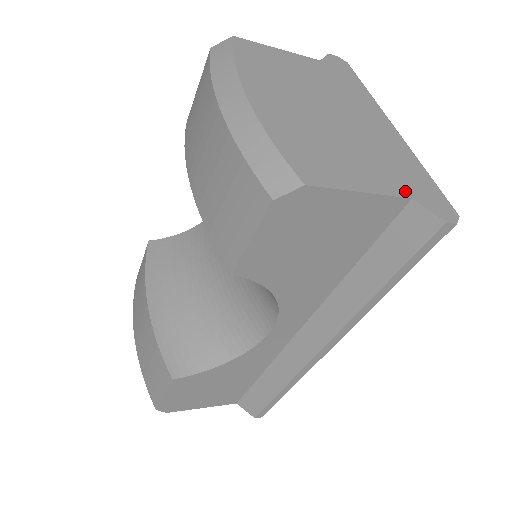
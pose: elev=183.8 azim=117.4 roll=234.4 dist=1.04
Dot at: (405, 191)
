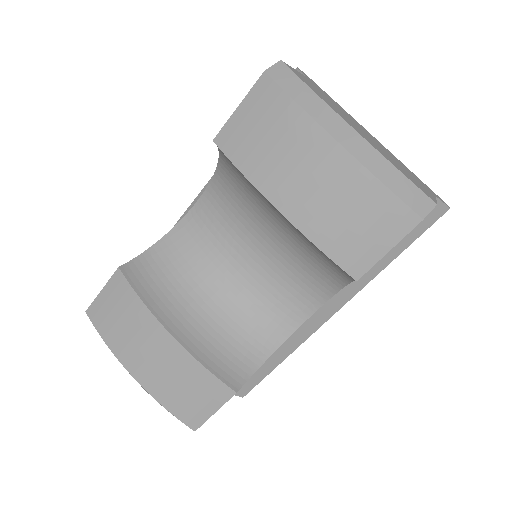
Dot at: (430, 191)
